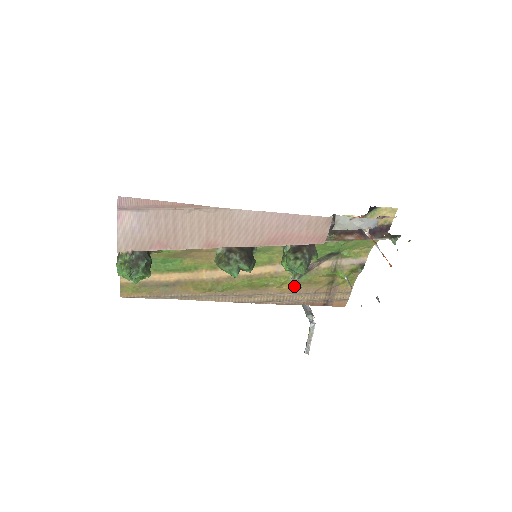
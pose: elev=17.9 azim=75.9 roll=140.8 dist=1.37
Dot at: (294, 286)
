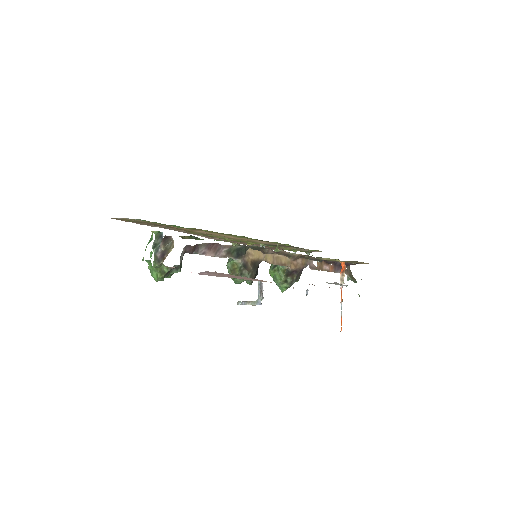
Dot at: occluded
